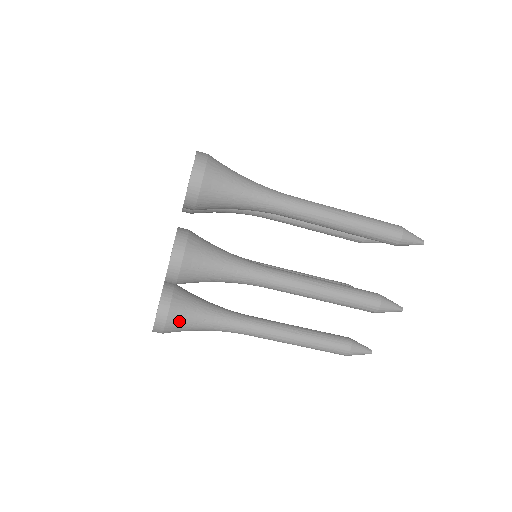
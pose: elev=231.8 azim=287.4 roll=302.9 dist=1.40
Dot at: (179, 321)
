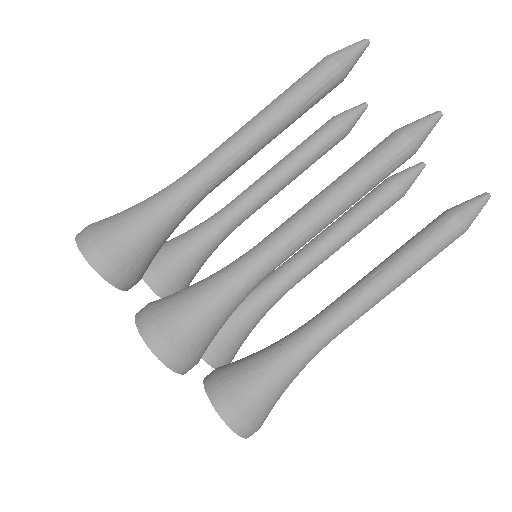
Dot at: (250, 397)
